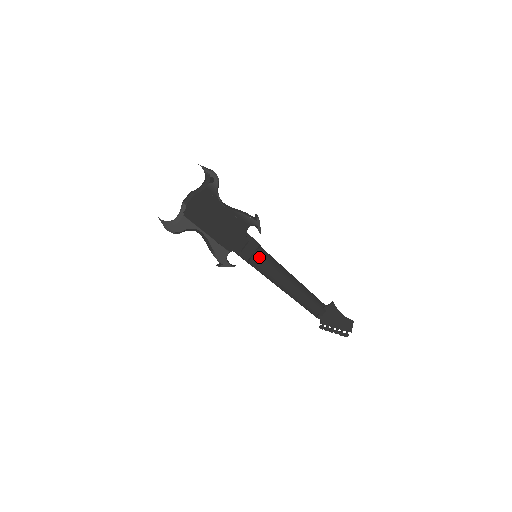
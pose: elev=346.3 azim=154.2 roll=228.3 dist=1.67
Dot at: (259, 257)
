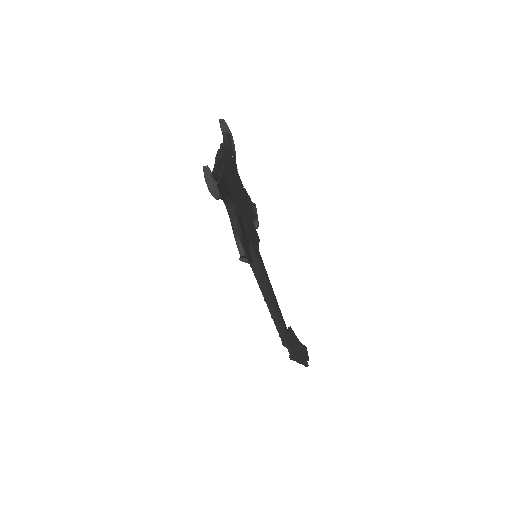
Dot at: (260, 257)
